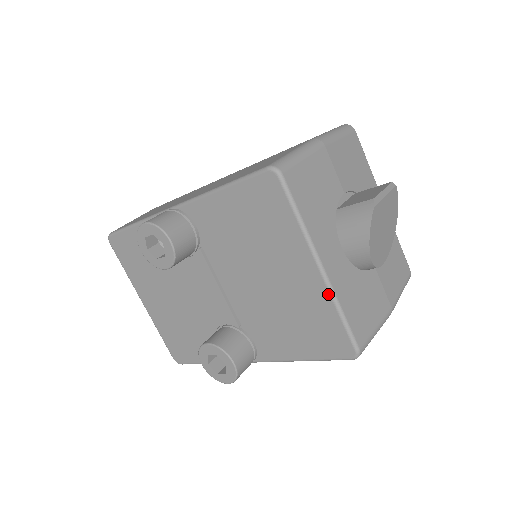
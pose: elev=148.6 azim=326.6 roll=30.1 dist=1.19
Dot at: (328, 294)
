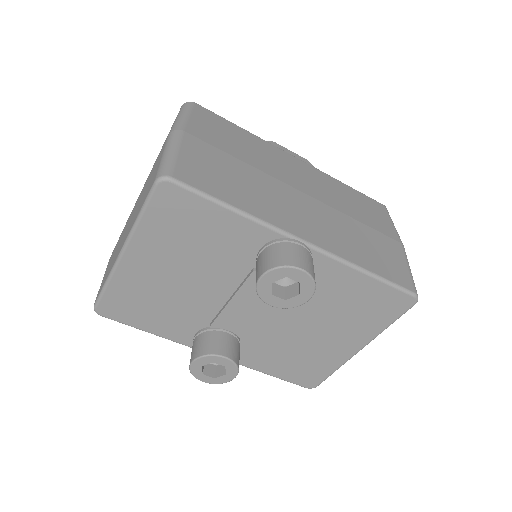
Dot at: (345, 361)
